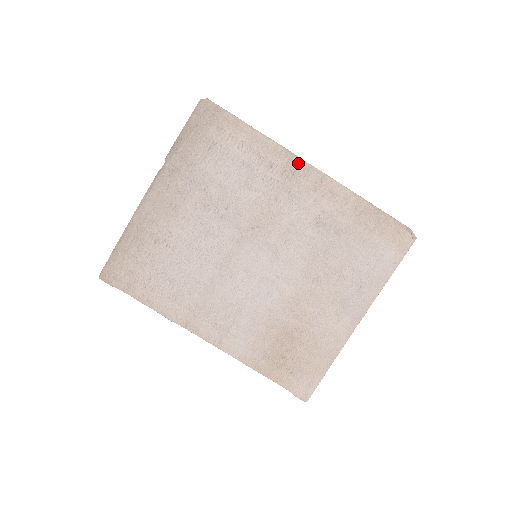
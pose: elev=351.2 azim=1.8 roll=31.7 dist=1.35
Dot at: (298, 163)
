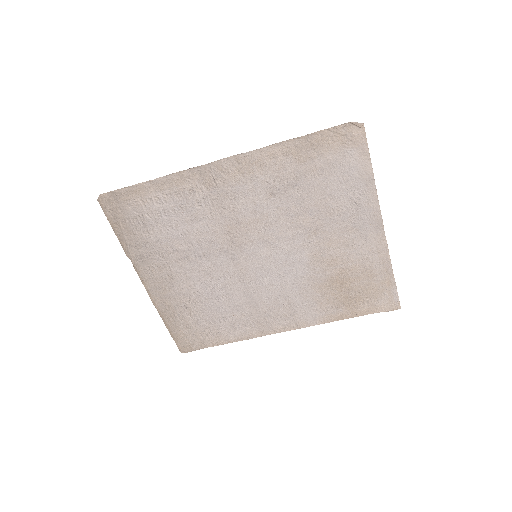
Dot at: (208, 169)
